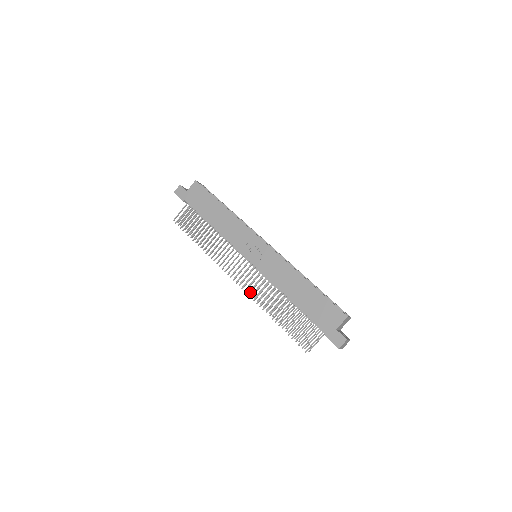
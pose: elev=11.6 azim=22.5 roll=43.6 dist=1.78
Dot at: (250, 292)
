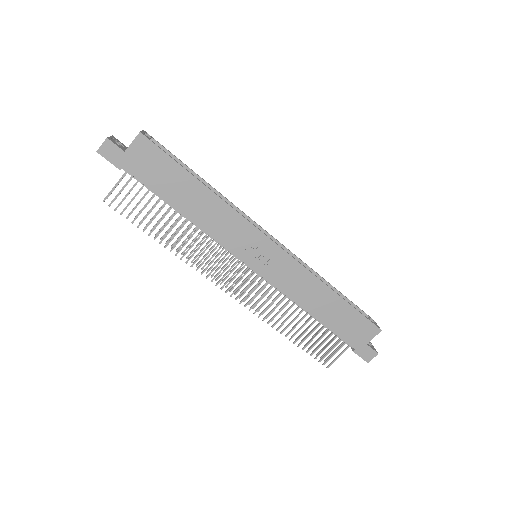
Dot at: occluded
